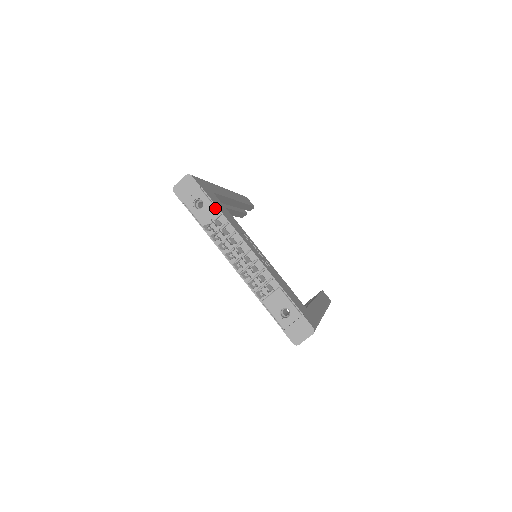
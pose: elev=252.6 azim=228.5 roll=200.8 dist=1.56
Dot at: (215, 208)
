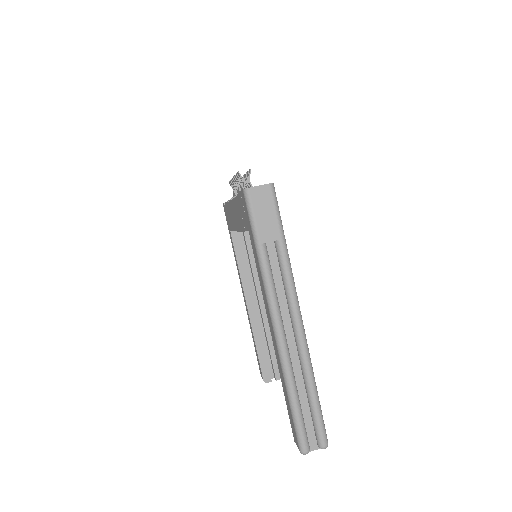
Dot at: occluded
